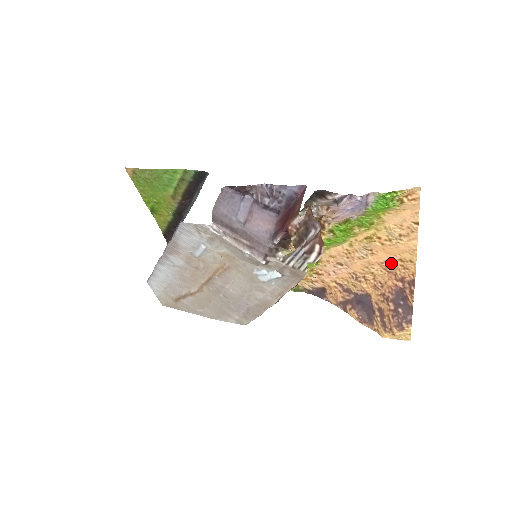
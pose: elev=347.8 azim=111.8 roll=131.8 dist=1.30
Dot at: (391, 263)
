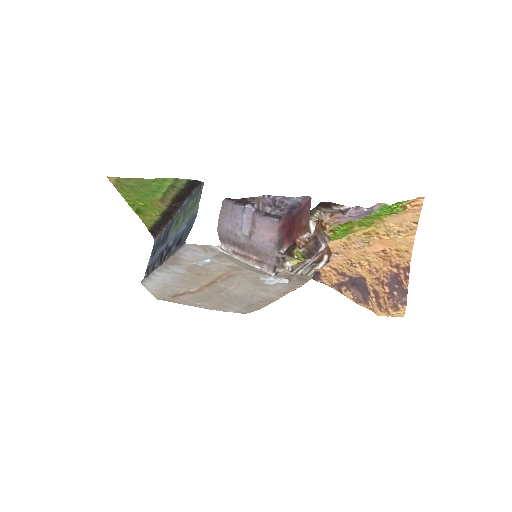
Dot at: (387, 252)
